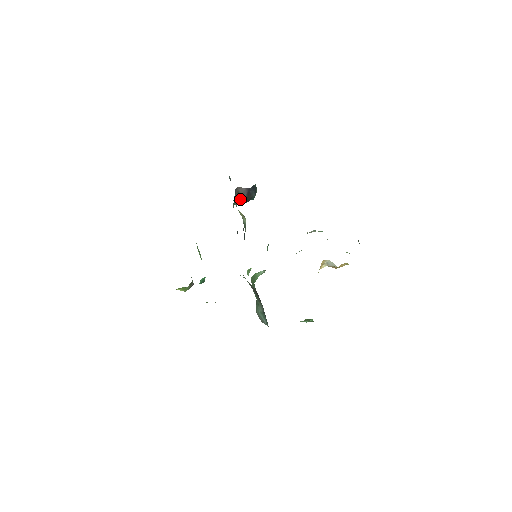
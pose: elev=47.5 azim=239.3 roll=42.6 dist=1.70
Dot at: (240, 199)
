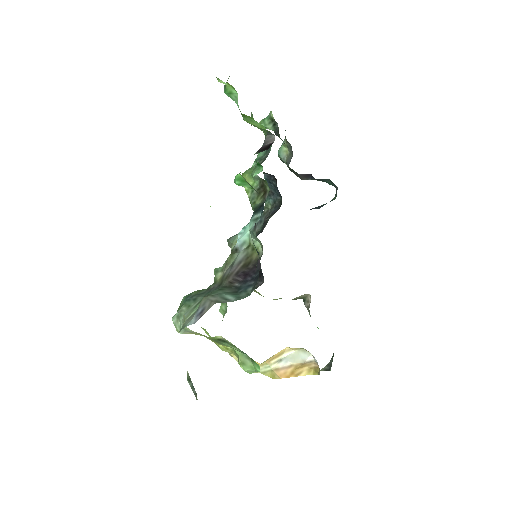
Dot at: occluded
